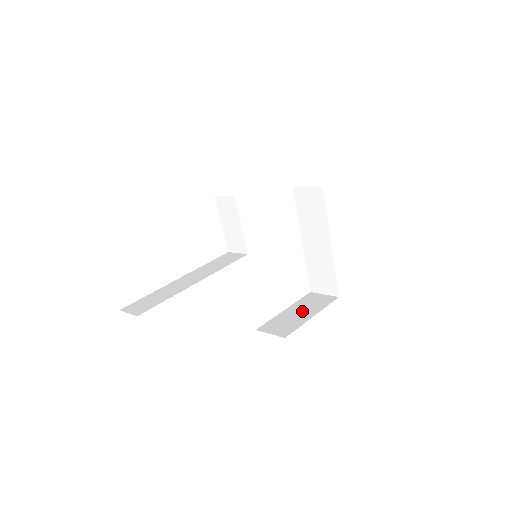
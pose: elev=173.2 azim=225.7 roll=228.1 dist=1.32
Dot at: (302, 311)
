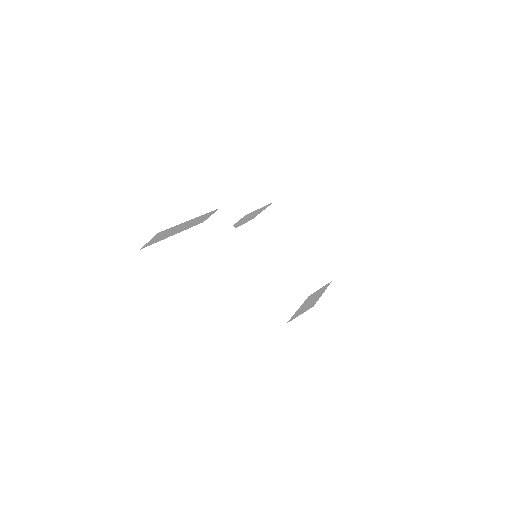
Dot at: (312, 299)
